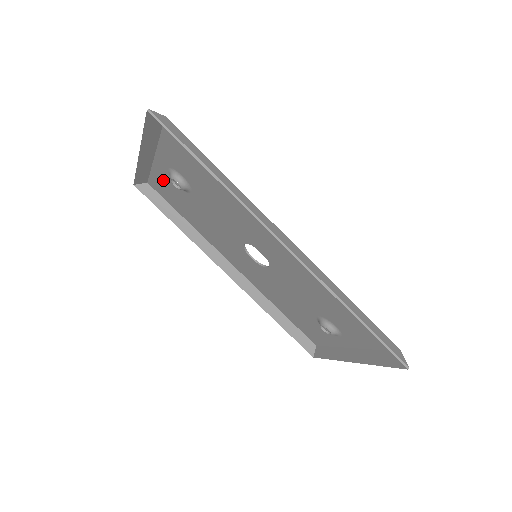
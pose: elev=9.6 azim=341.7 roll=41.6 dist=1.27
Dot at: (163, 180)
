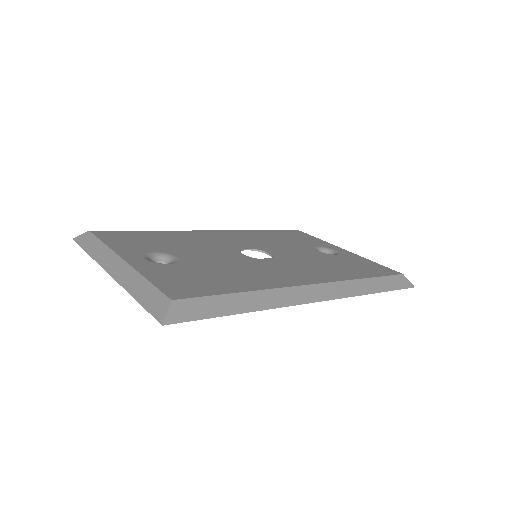
Dot at: occluded
